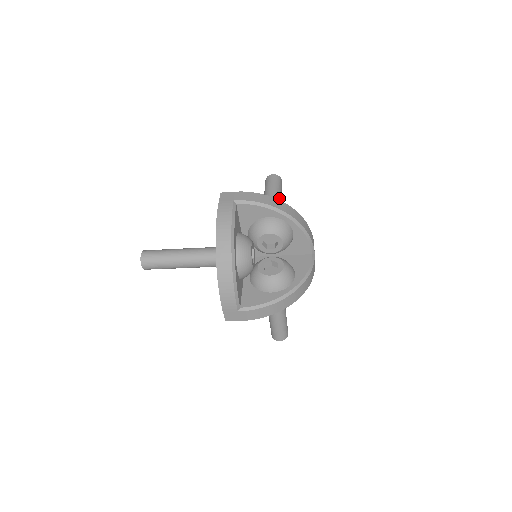
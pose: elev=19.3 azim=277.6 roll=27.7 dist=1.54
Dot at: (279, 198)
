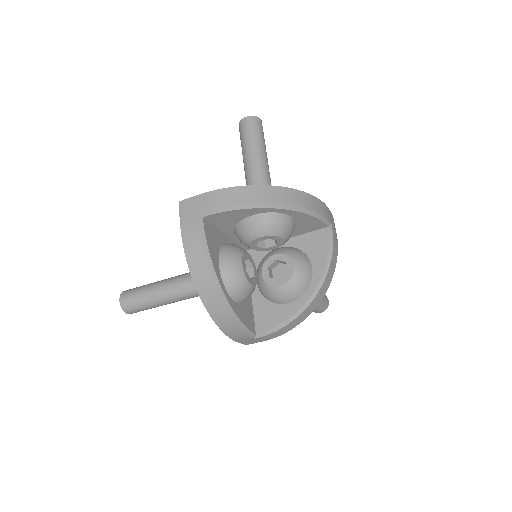
Dot at: (262, 159)
